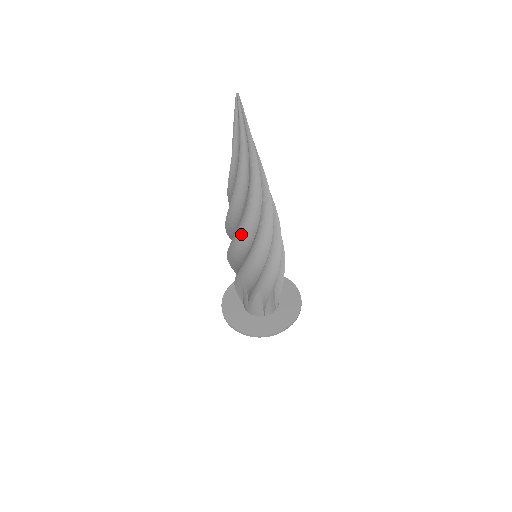
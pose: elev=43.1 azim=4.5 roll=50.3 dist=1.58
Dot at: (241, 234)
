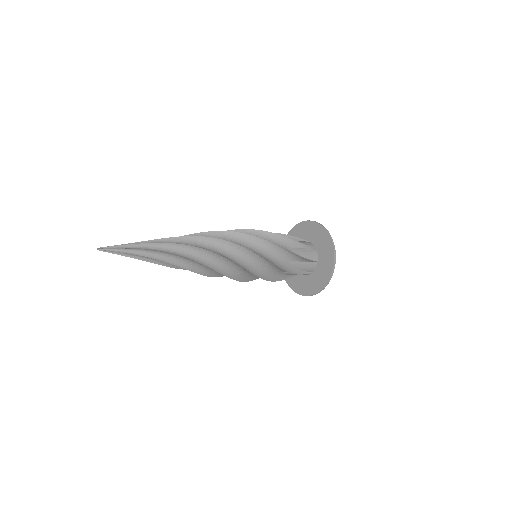
Dot at: (218, 273)
